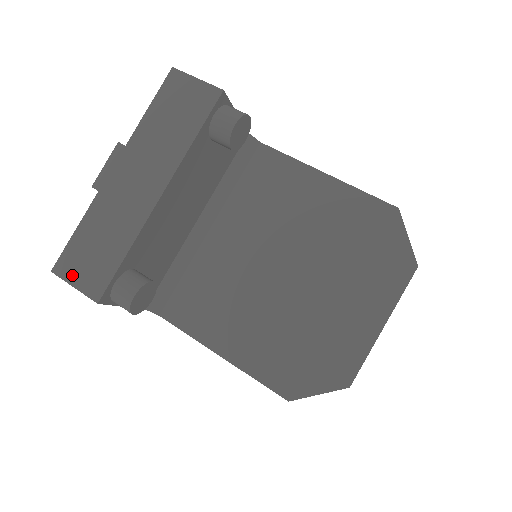
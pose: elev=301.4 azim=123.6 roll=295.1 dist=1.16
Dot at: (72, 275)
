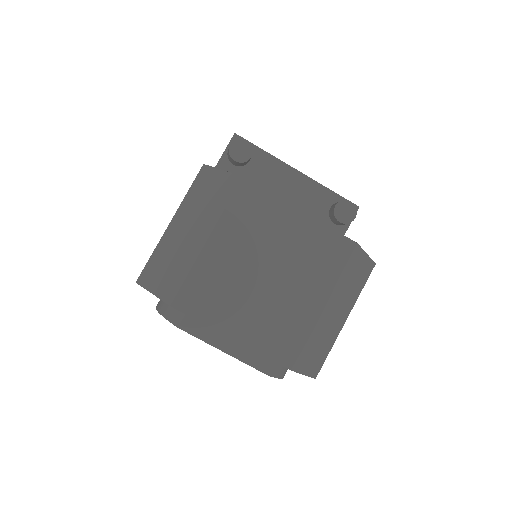
Dot at: occluded
